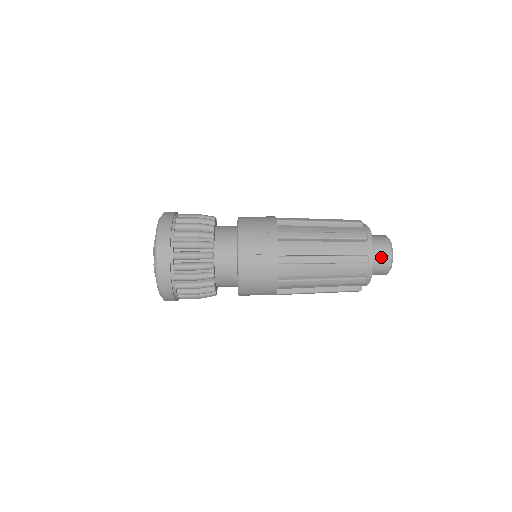
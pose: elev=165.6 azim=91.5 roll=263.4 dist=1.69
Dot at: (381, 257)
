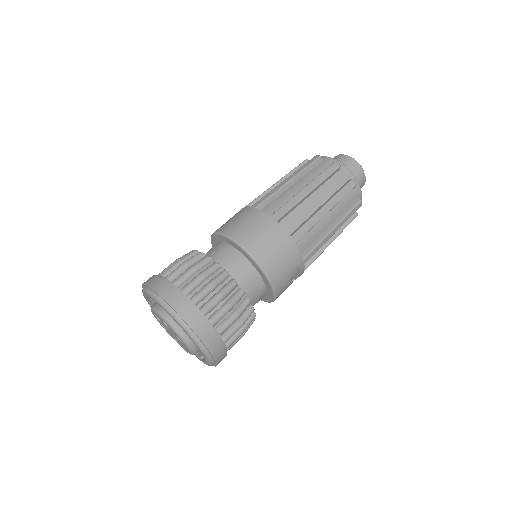
Dot at: occluded
